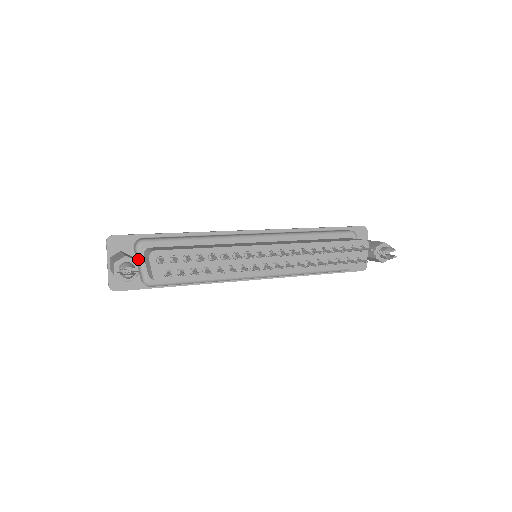
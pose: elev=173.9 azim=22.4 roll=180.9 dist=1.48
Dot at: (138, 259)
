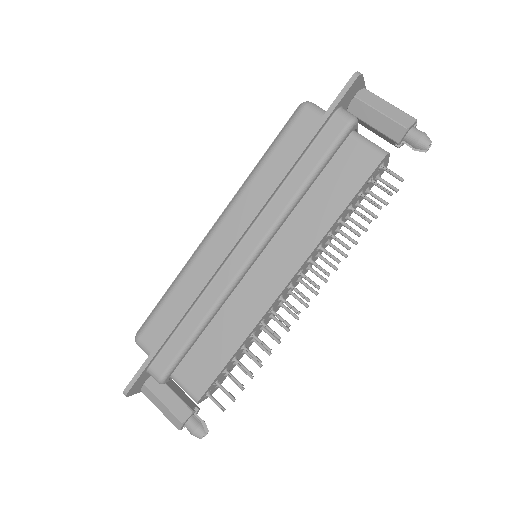
Dot at: occluded
